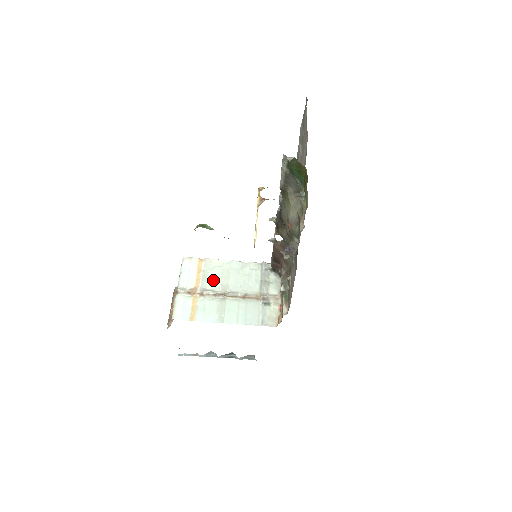
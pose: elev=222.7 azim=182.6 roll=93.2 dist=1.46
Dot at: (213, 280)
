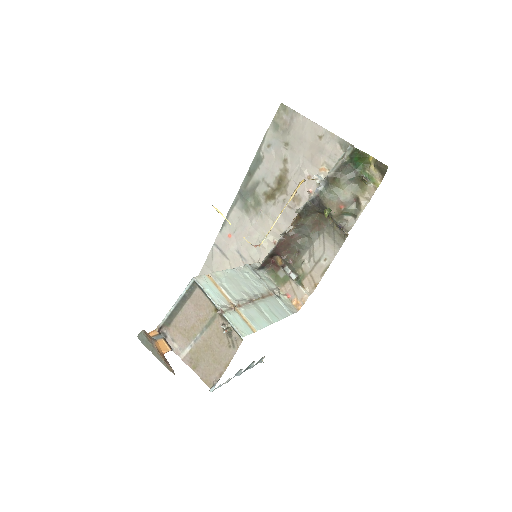
Dot at: (234, 290)
